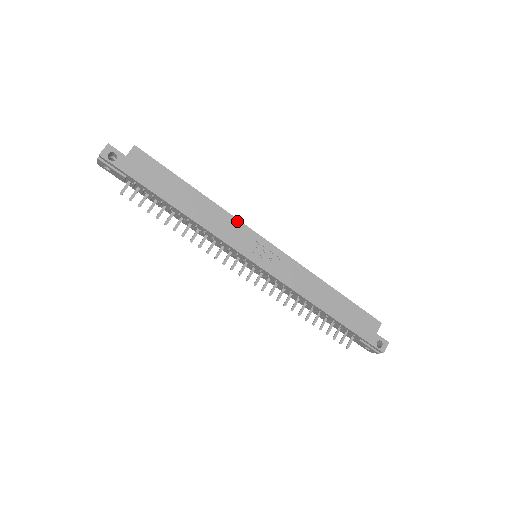
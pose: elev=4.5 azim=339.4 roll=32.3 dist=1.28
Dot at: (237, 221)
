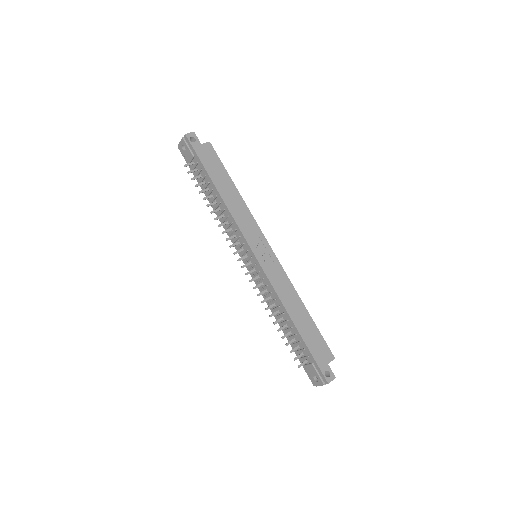
Dot at: (254, 221)
